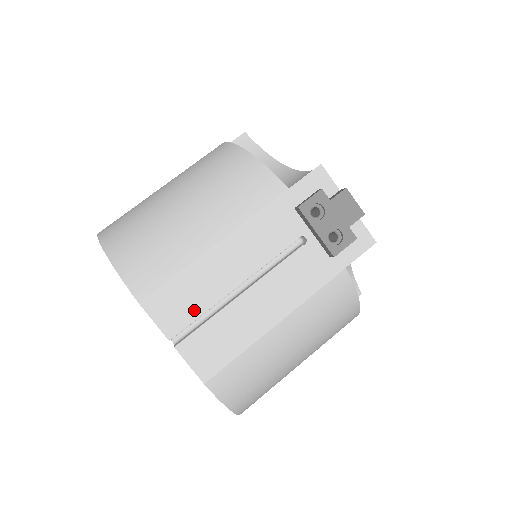
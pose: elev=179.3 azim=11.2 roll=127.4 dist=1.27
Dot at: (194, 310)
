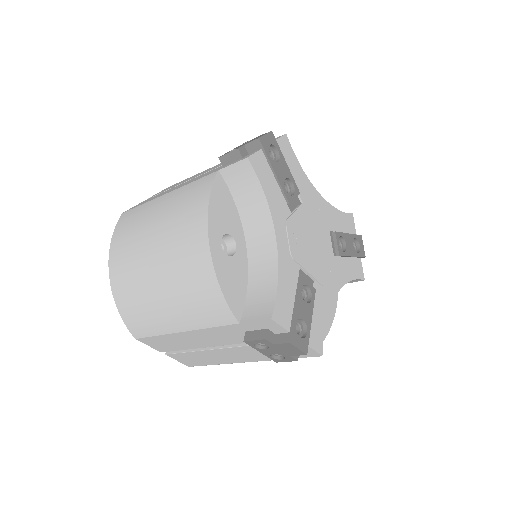
Dot at: (174, 348)
